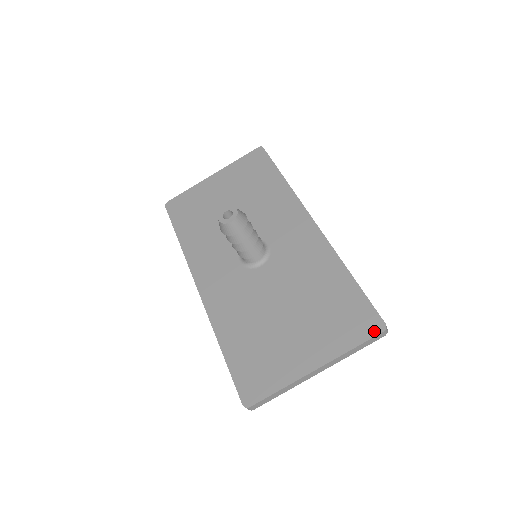
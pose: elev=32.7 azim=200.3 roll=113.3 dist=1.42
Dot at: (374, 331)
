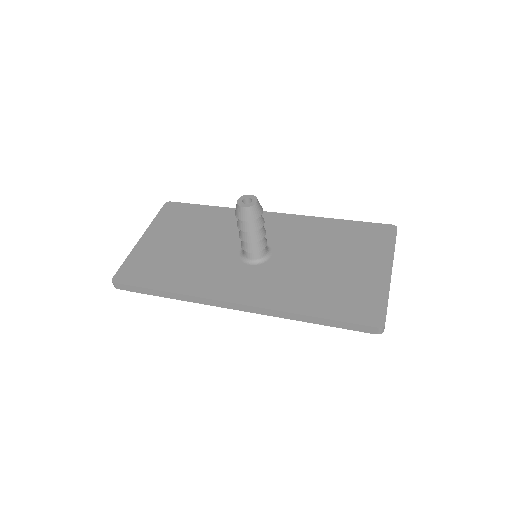
Dot at: (393, 231)
